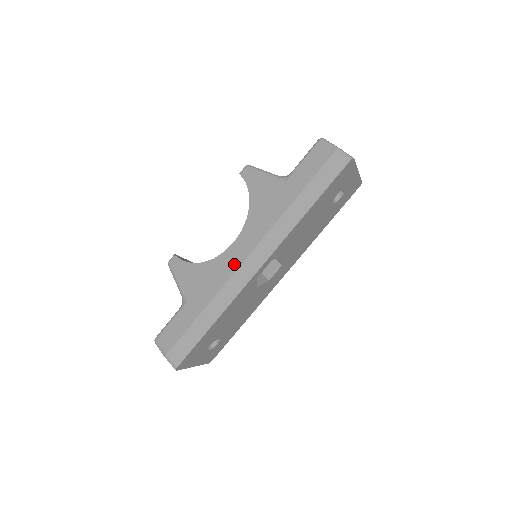
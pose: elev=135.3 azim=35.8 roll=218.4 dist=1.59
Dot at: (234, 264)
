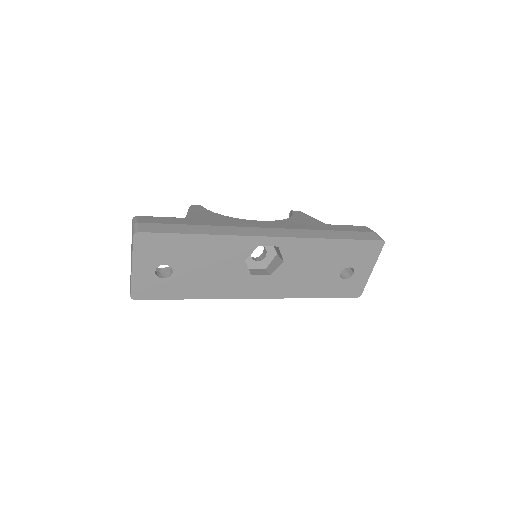
Dot at: (251, 225)
